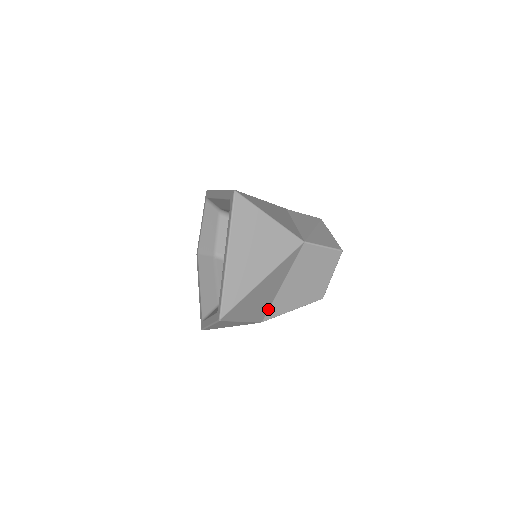
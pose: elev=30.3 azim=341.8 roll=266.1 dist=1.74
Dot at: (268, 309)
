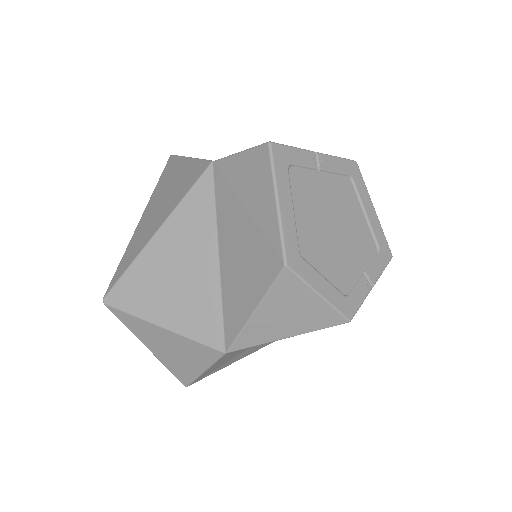
Dot at: (223, 318)
